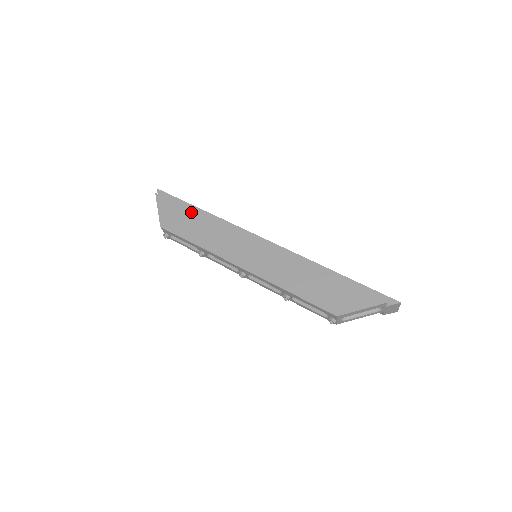
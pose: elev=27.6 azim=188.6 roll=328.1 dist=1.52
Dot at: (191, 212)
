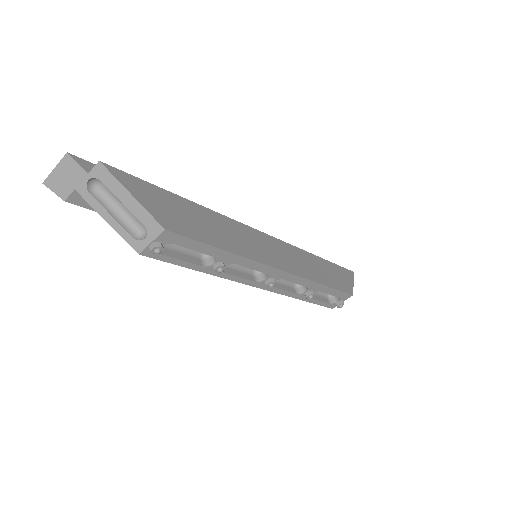
Dot at: (180, 198)
